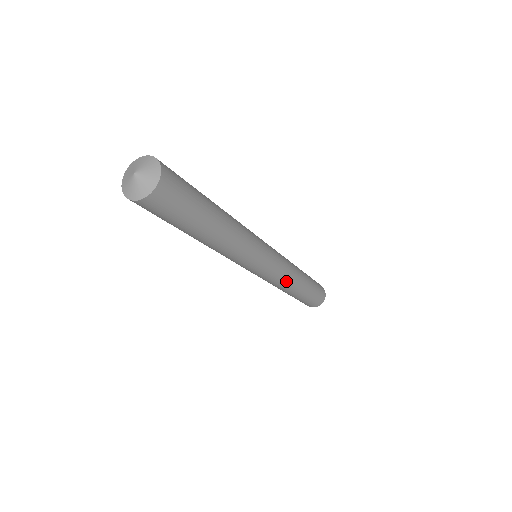
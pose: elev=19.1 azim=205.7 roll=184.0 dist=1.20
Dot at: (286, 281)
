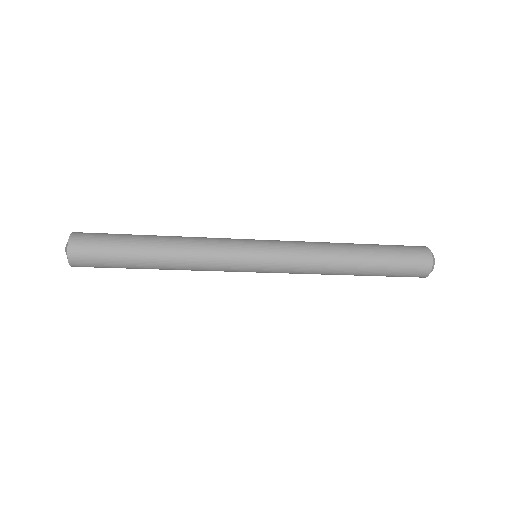
Dot at: (314, 261)
